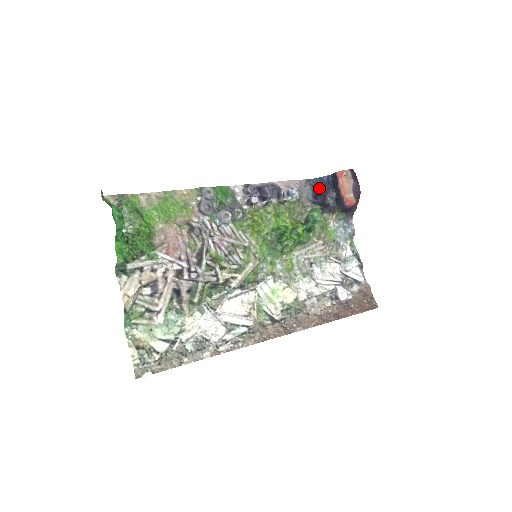
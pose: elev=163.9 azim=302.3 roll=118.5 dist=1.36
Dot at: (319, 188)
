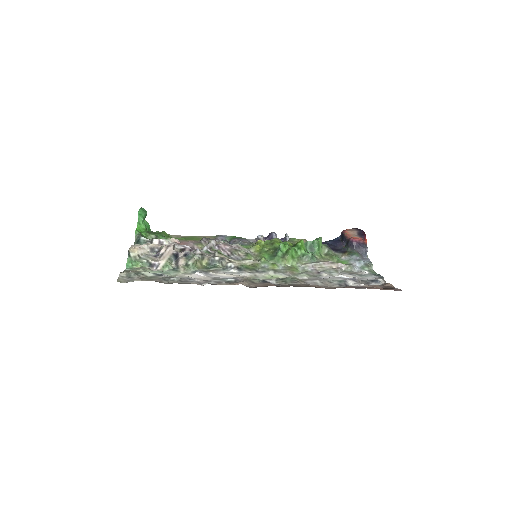
Dot at: occluded
